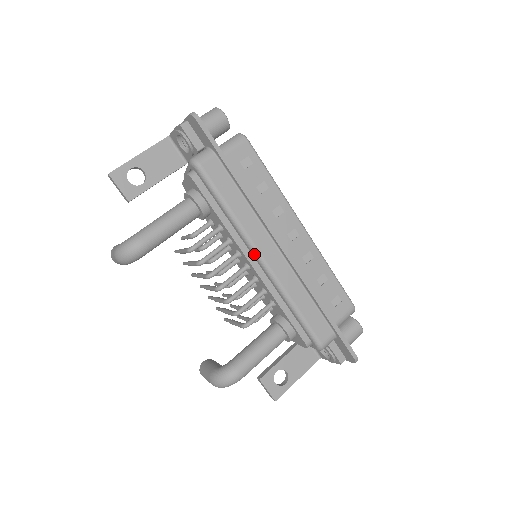
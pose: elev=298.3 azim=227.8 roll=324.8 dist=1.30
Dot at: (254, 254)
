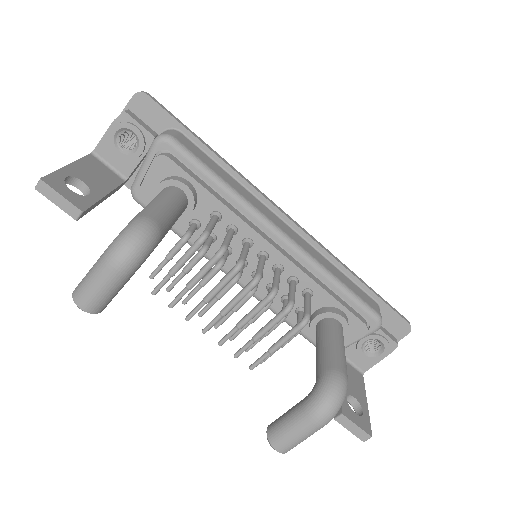
Dot at: (270, 229)
